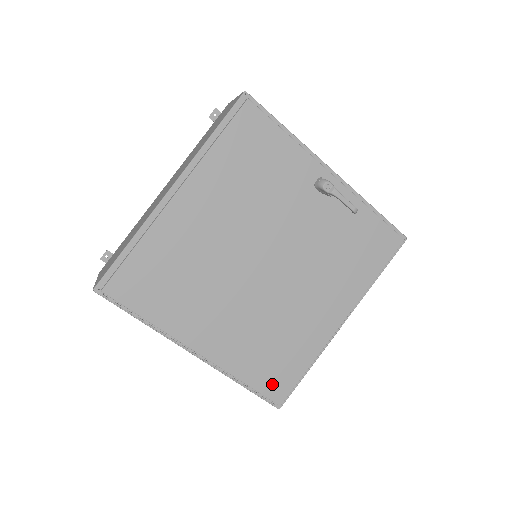
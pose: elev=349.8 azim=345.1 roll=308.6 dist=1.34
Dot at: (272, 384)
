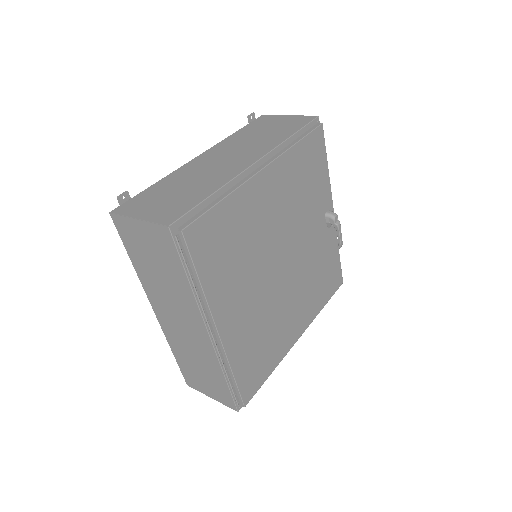
Dot at: (248, 382)
